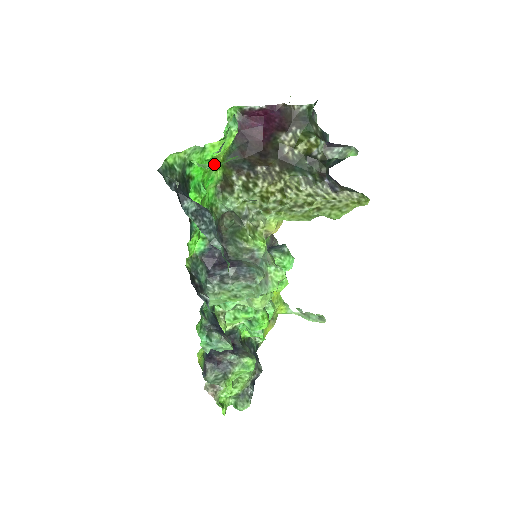
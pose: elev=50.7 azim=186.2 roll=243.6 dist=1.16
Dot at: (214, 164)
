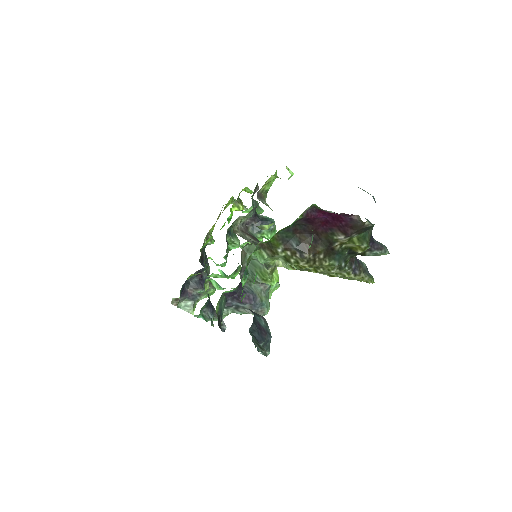
Dot at: occluded
